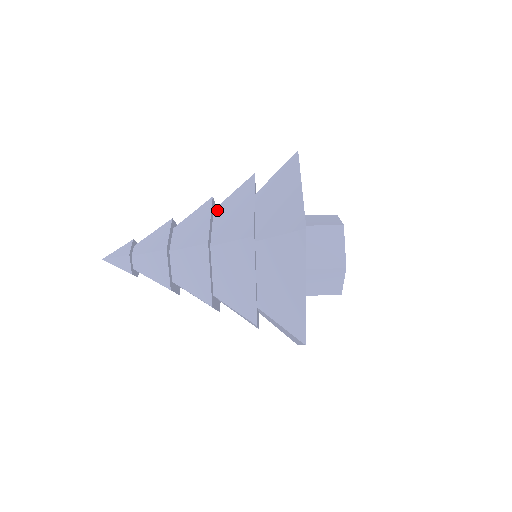
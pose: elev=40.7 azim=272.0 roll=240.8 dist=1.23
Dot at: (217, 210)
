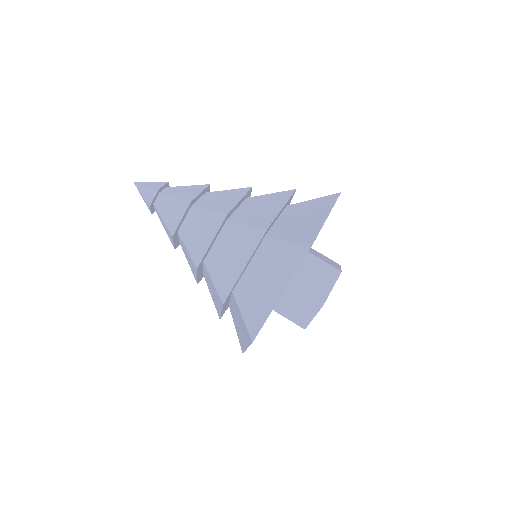
Dot at: occluded
